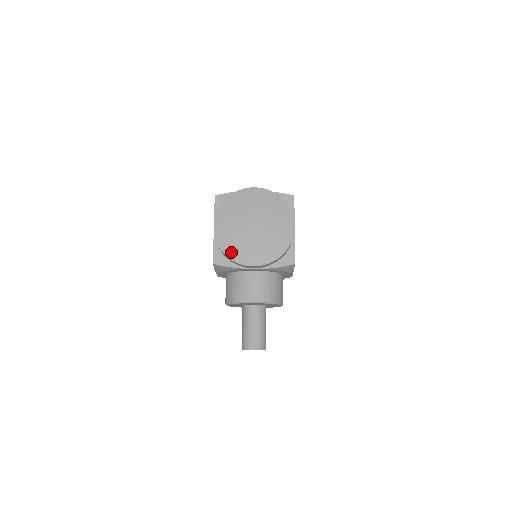
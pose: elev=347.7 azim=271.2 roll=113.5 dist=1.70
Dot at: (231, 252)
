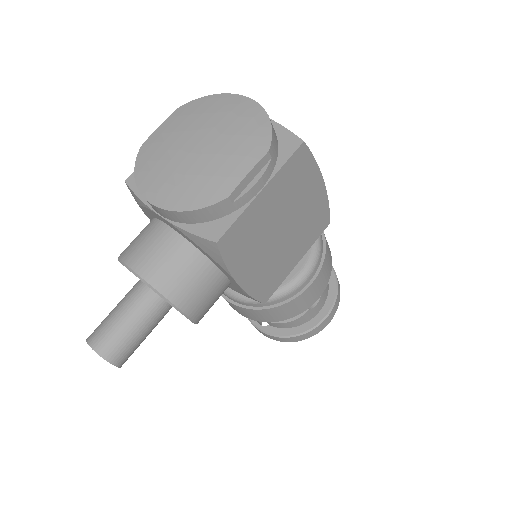
Dot at: (143, 168)
